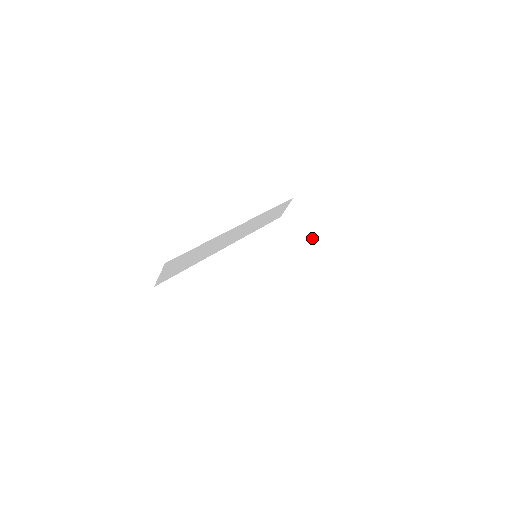
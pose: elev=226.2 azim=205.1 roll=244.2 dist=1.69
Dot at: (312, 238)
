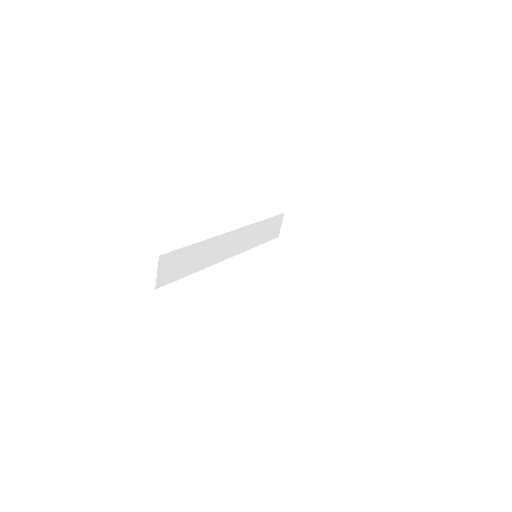
Dot at: (313, 245)
